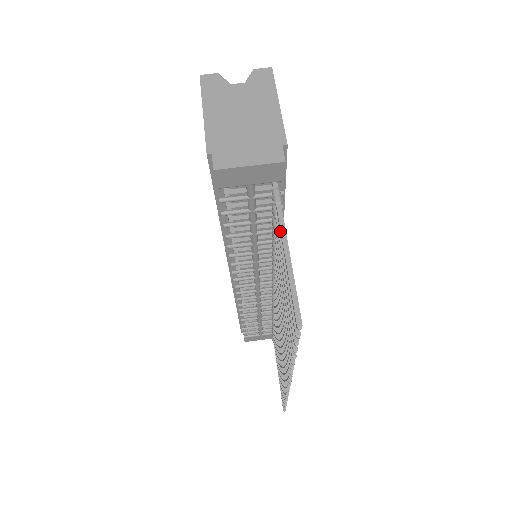
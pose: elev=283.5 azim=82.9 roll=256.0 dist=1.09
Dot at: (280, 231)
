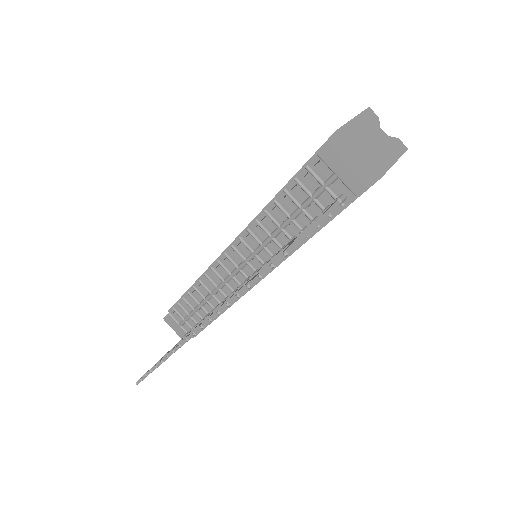
Dot at: (326, 211)
